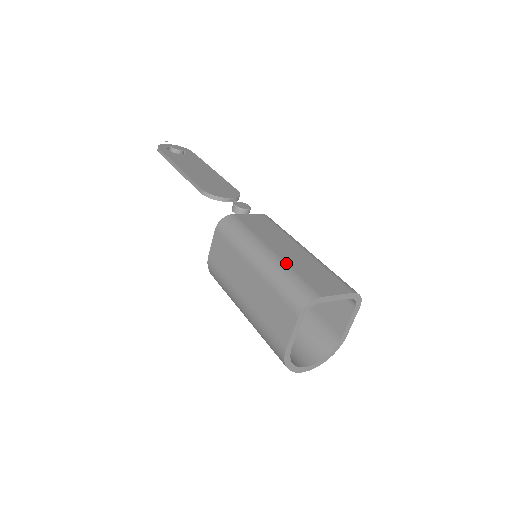
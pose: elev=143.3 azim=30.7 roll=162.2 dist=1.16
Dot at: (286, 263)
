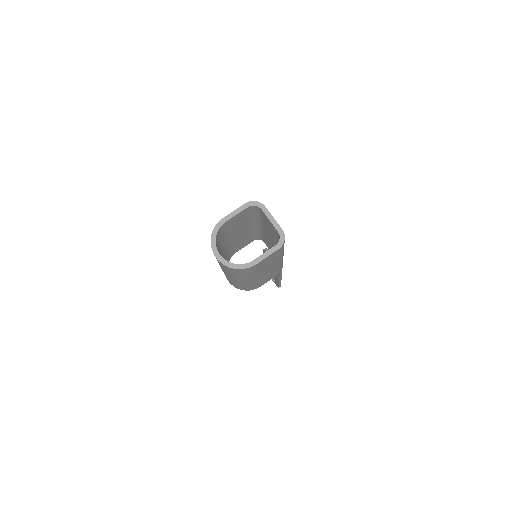
Dot at: occluded
